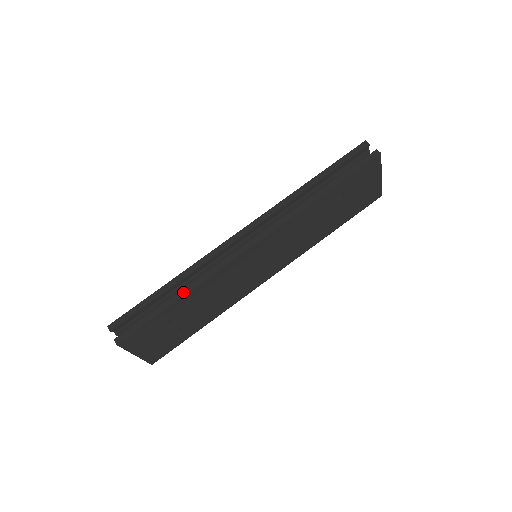
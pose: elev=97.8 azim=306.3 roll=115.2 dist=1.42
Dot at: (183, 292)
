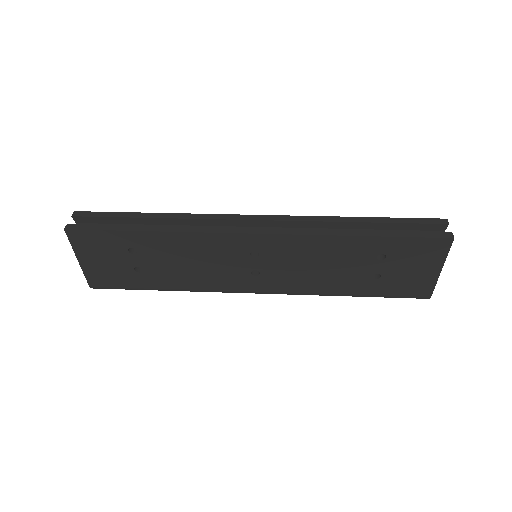
Dot at: (158, 228)
